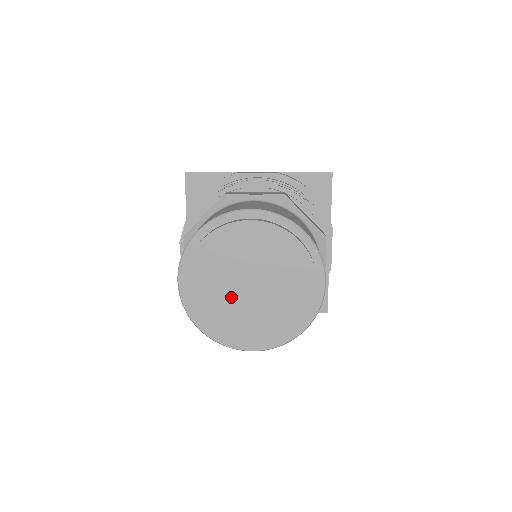
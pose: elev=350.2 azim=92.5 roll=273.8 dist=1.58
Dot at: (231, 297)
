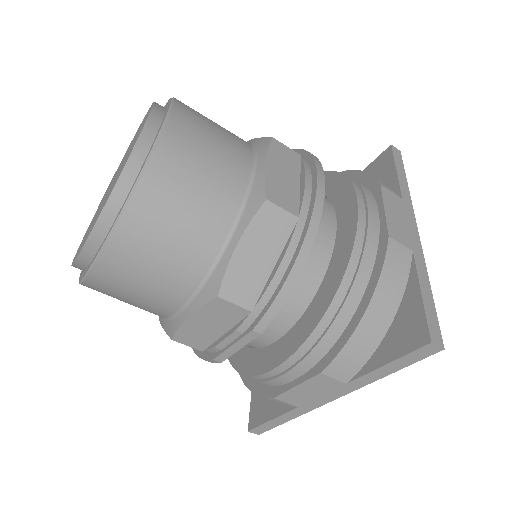
Dot at: occluded
